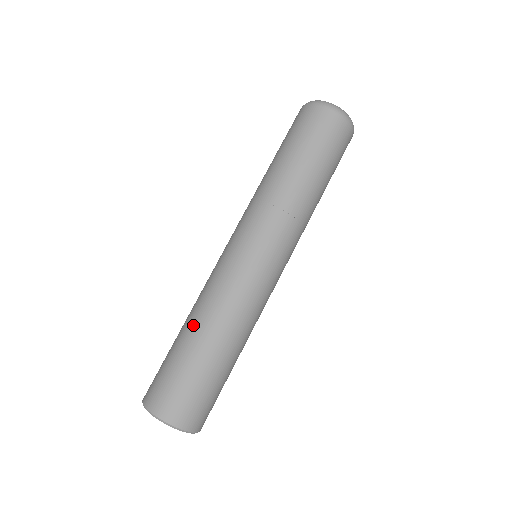
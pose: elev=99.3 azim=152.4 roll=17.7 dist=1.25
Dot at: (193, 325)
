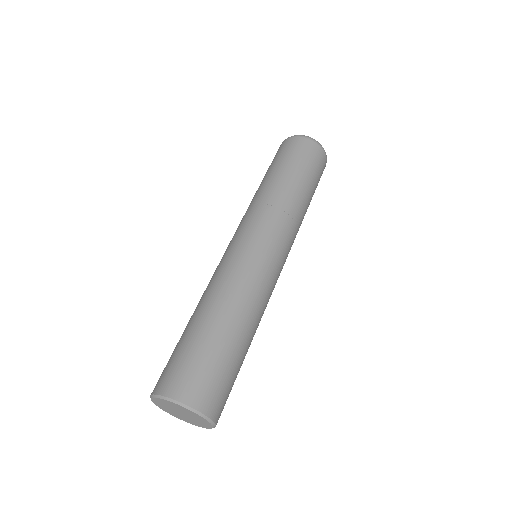
Dot at: (199, 309)
